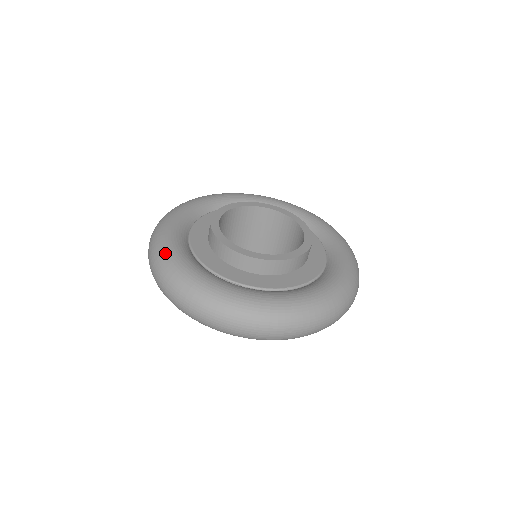
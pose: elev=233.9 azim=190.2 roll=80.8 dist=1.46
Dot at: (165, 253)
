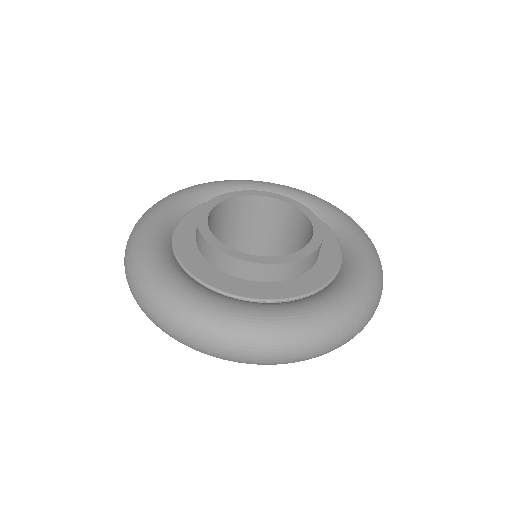
Dot at: (188, 306)
